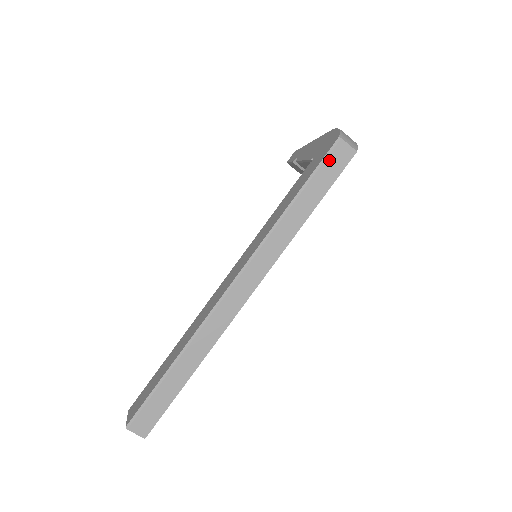
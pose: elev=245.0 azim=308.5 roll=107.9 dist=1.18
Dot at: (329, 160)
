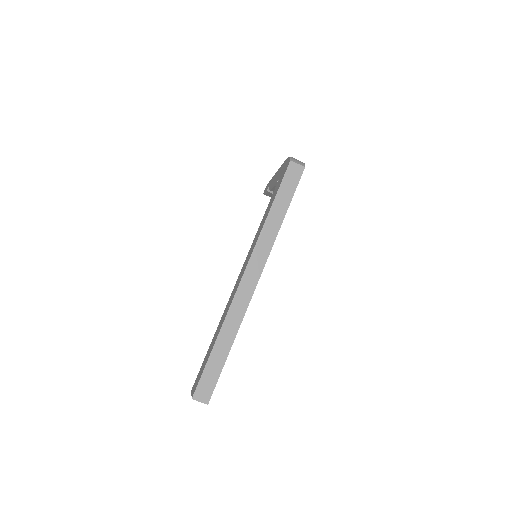
Dot at: (288, 177)
